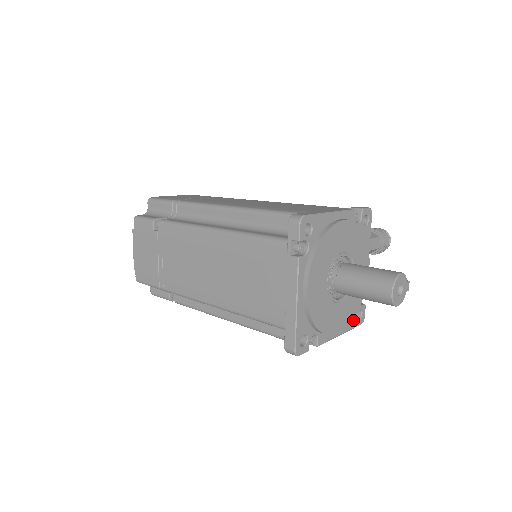
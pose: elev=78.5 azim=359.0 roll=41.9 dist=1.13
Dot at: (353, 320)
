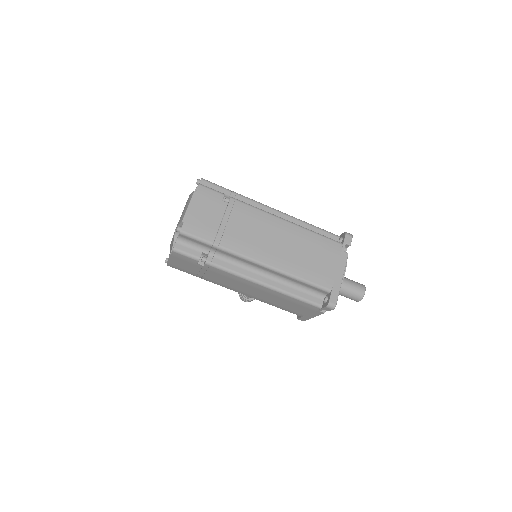
Dot at: occluded
